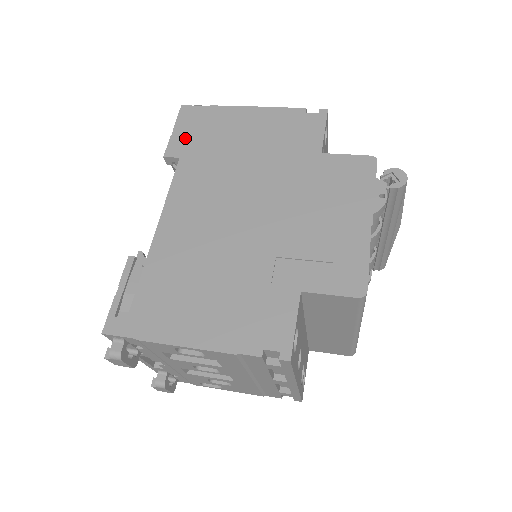
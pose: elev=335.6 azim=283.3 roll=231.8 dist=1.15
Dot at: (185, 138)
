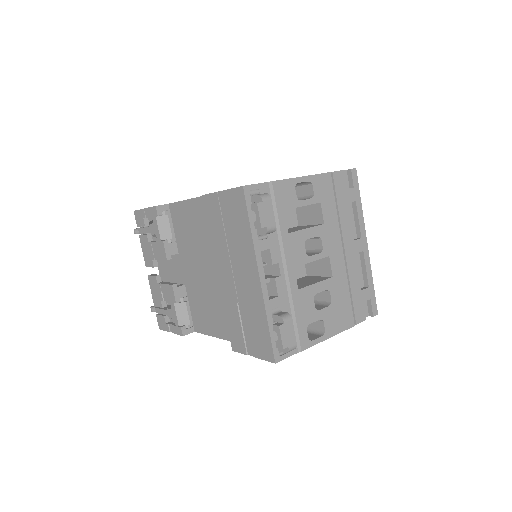
Dot at: occluded
